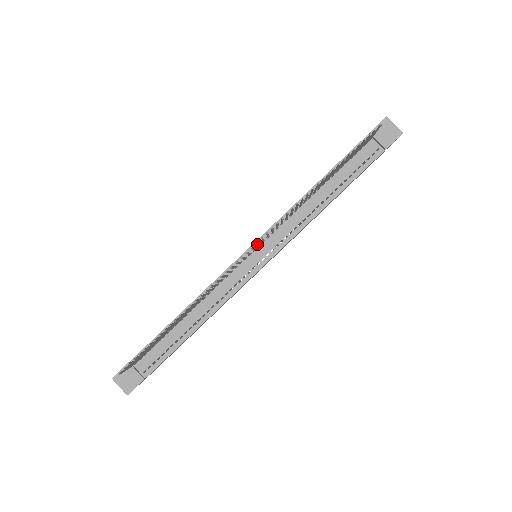
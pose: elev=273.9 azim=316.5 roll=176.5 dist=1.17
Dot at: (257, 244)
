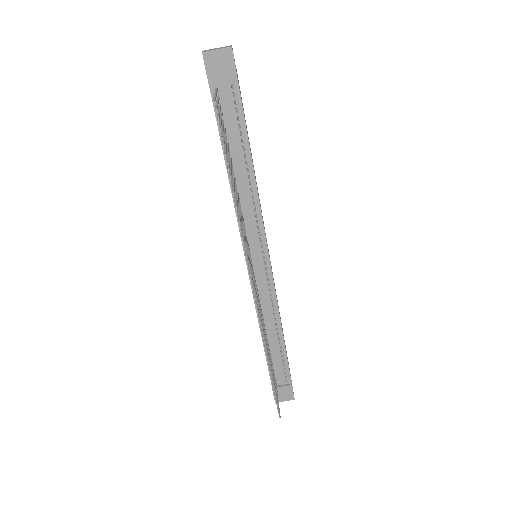
Dot at: occluded
